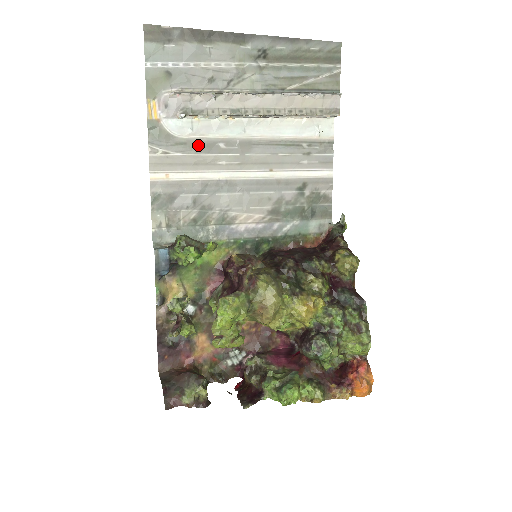
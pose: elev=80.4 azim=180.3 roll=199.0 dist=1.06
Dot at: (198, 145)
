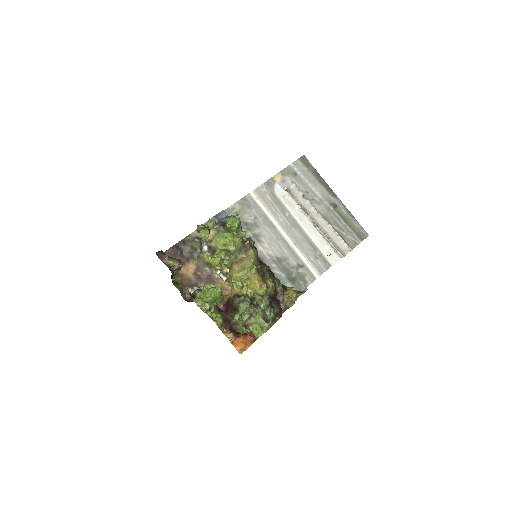
Dot at: (279, 204)
